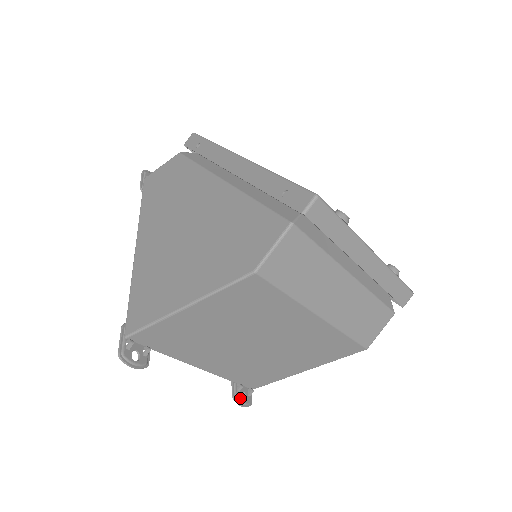
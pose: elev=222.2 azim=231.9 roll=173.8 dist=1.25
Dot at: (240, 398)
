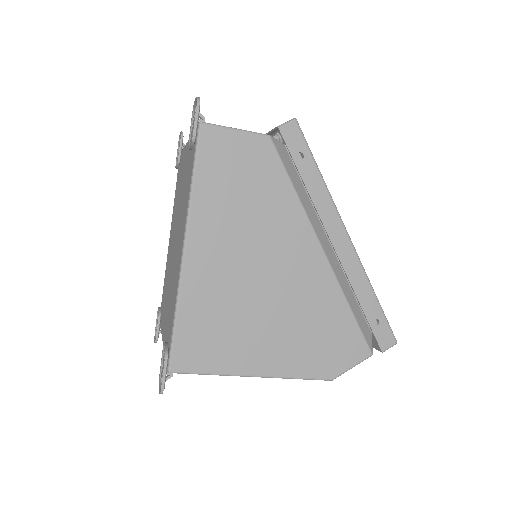
Dot at: occluded
